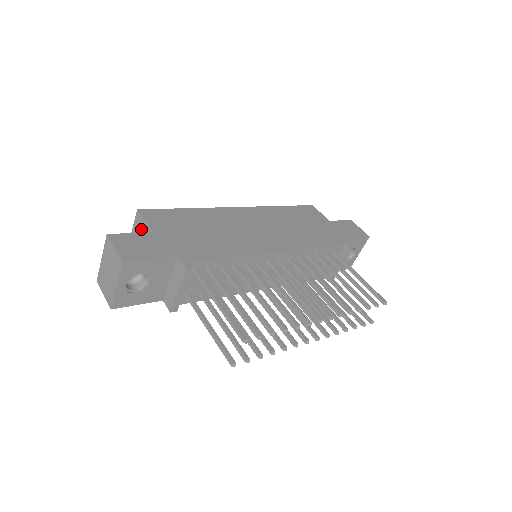
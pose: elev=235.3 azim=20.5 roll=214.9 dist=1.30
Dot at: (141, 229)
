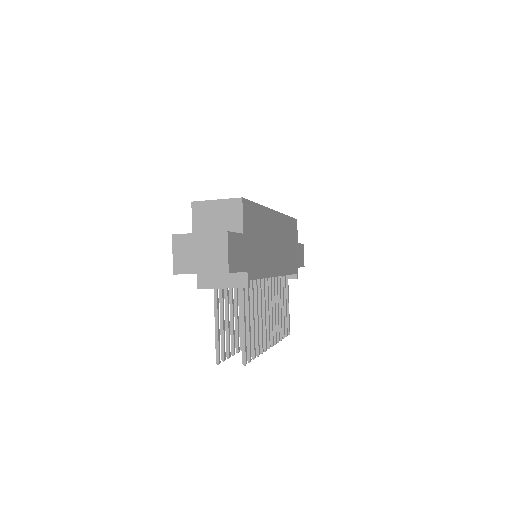
Dot at: (232, 215)
